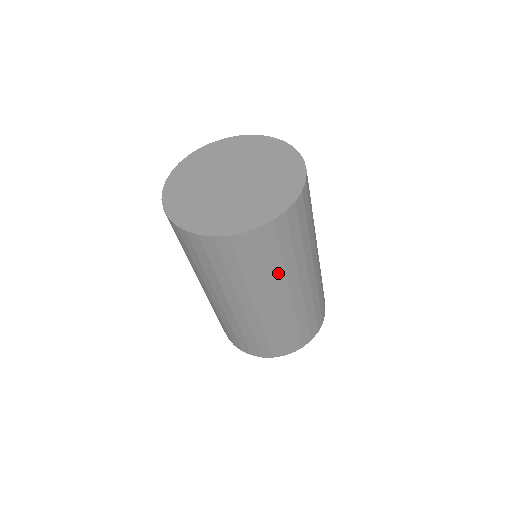
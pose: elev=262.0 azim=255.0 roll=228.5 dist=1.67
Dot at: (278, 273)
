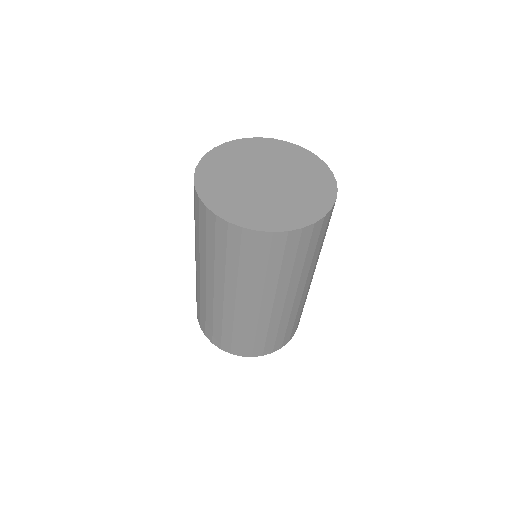
Dot at: occluded
